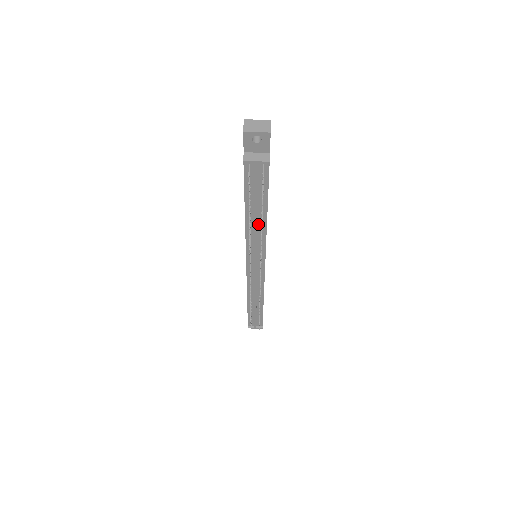
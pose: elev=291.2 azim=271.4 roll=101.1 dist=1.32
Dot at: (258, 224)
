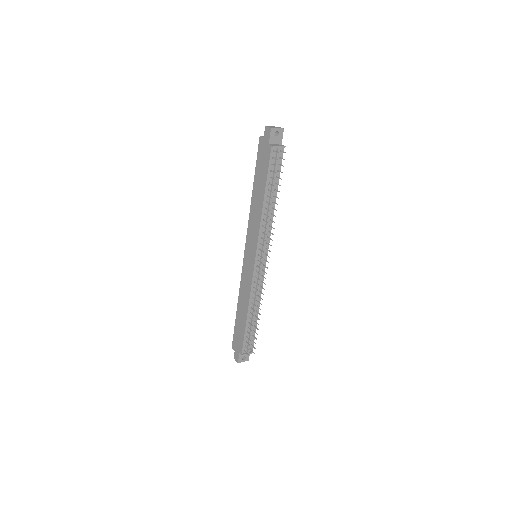
Dot at: (270, 208)
